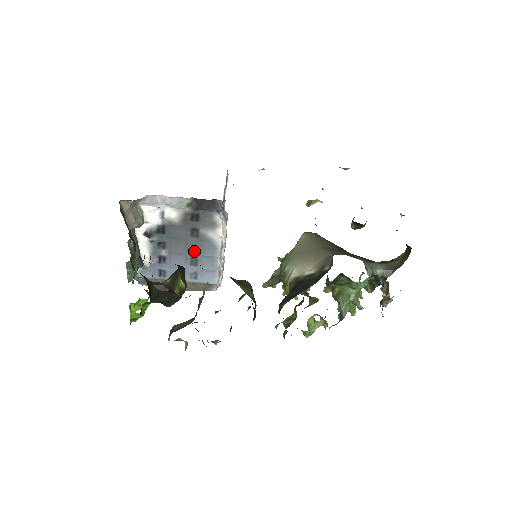
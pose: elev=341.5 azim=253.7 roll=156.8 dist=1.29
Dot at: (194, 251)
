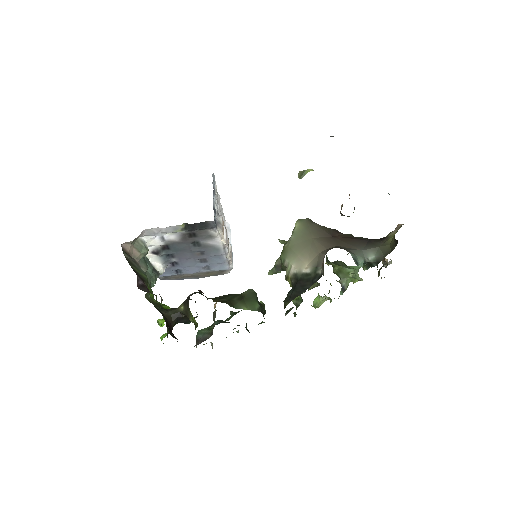
Dot at: (200, 254)
